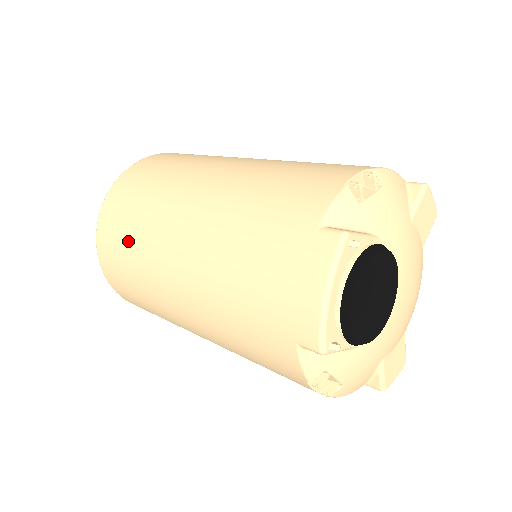
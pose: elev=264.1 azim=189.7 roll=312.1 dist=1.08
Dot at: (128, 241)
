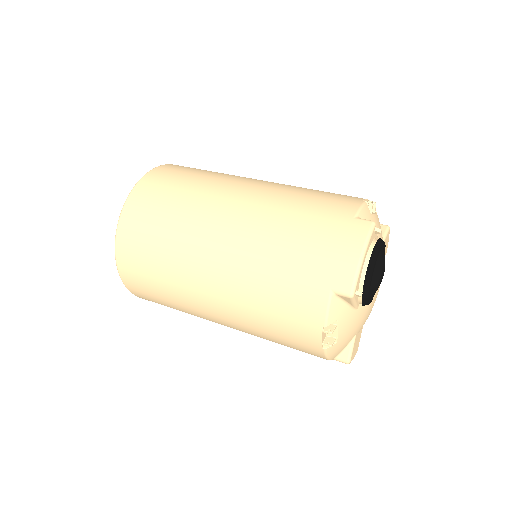
Dot at: (167, 214)
